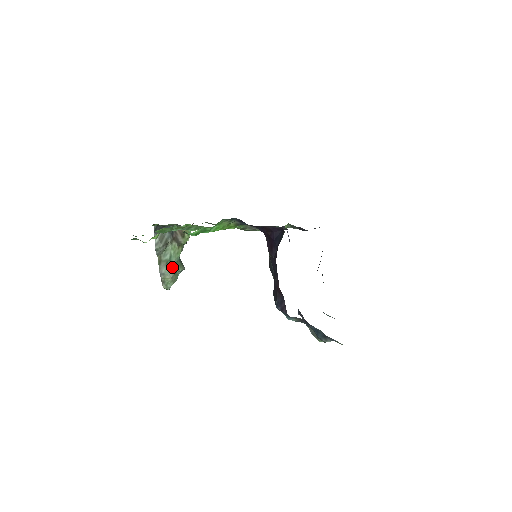
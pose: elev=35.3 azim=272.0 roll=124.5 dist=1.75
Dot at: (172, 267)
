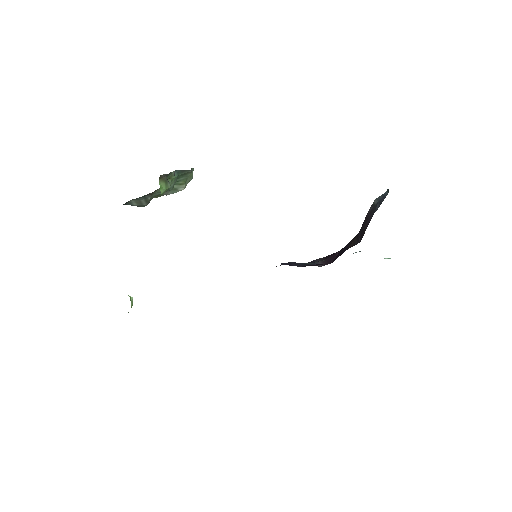
Dot at: (176, 184)
